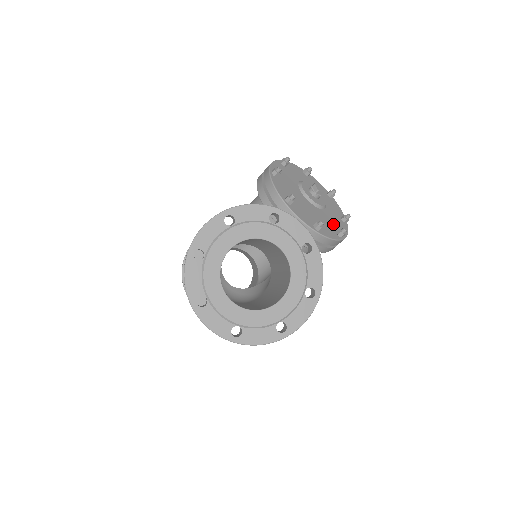
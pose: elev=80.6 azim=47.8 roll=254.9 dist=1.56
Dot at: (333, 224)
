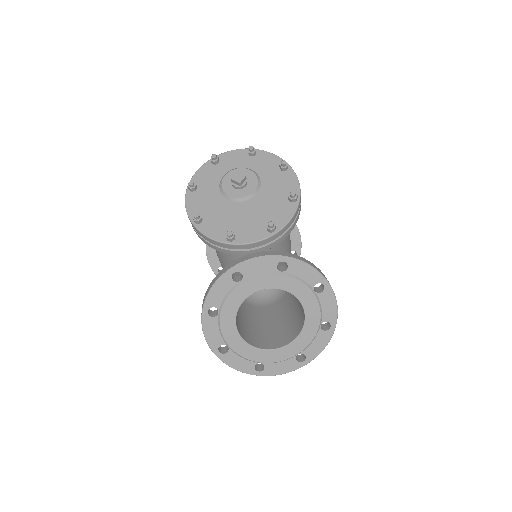
Dot at: (280, 193)
